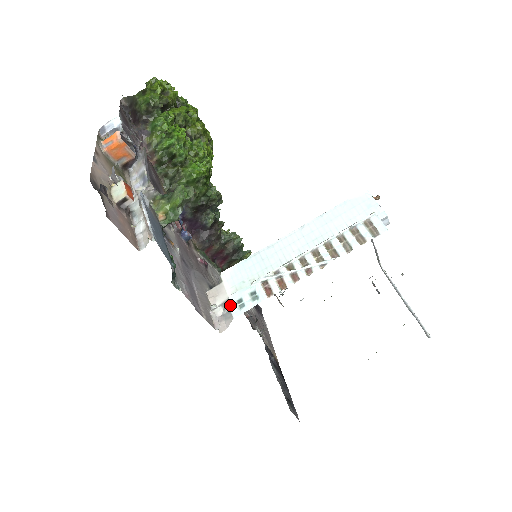
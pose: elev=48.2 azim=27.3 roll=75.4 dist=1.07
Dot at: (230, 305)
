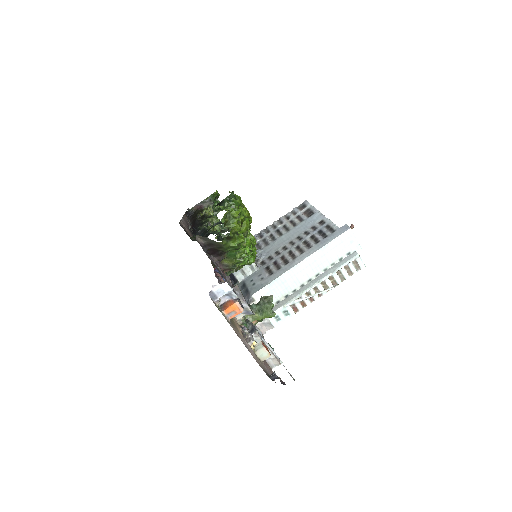
Dot at: (271, 321)
